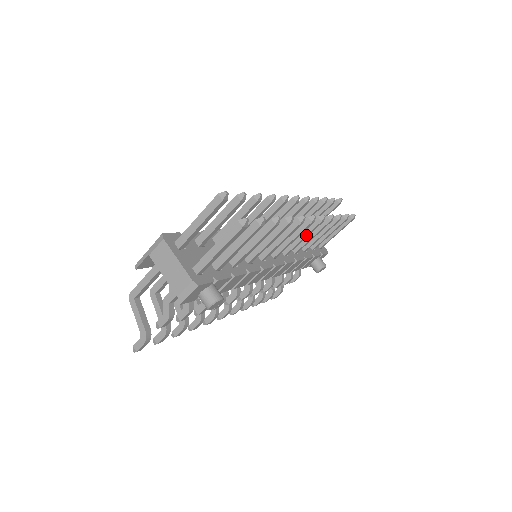
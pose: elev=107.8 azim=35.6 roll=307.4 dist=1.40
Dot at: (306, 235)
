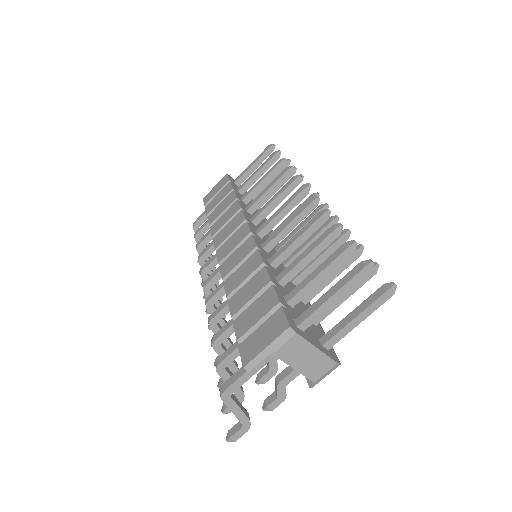
Dot at: occluded
